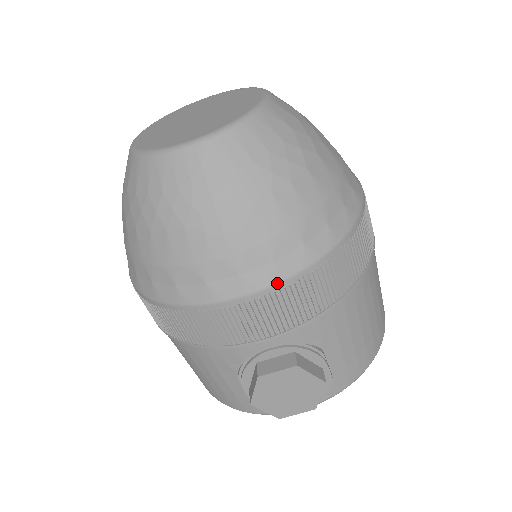
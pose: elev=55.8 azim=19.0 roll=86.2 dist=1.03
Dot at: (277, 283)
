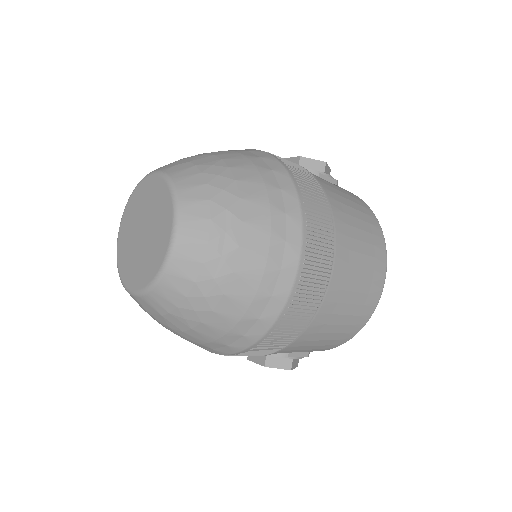
Dot at: occluded
